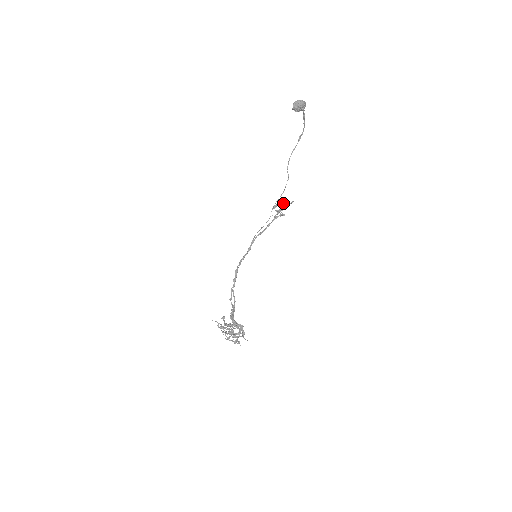
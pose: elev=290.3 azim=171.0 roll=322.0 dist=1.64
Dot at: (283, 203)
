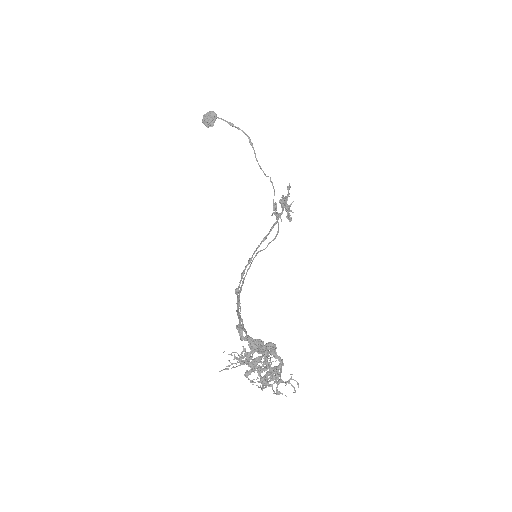
Dot at: (281, 199)
